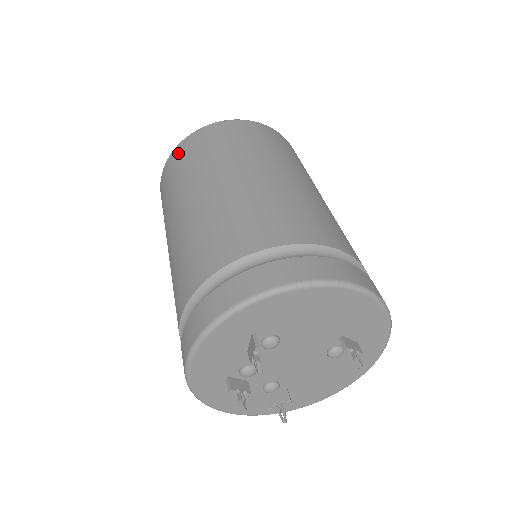
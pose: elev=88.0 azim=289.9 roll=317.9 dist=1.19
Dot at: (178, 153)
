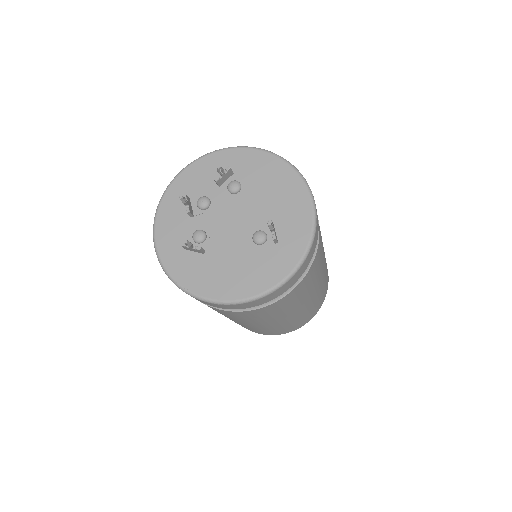
Dot at: occluded
